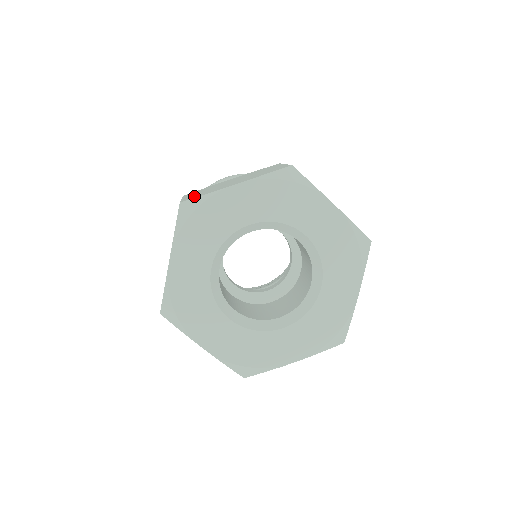
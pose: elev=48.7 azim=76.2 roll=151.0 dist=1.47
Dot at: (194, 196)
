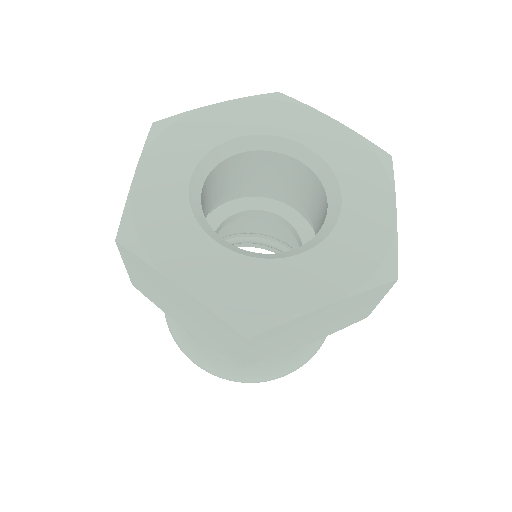
Dot at: occluded
